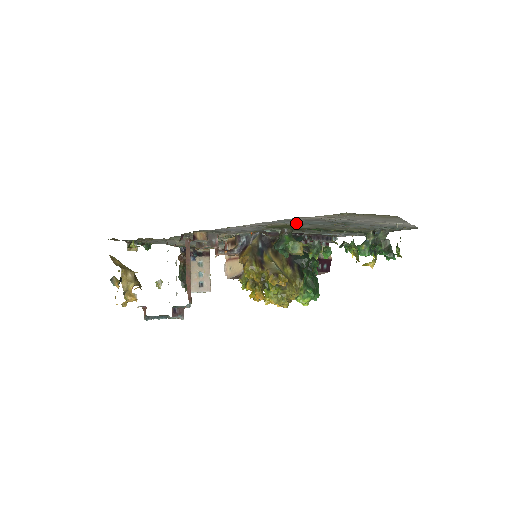
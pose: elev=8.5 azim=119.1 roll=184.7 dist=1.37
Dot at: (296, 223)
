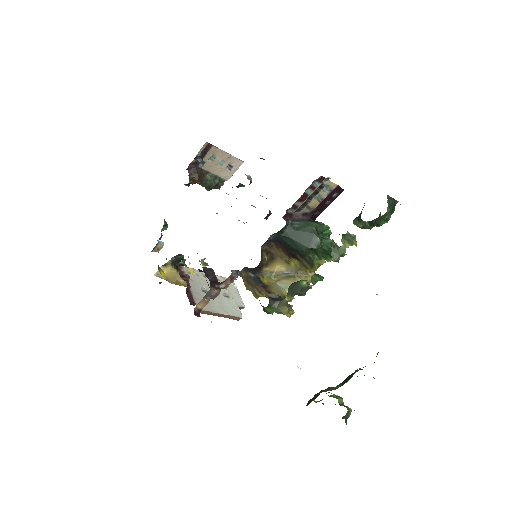
Dot at: occluded
